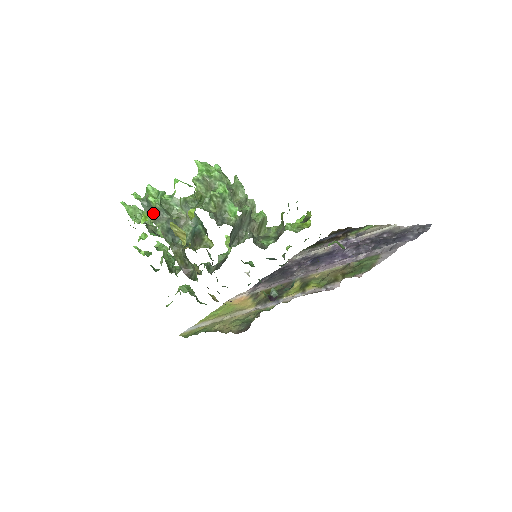
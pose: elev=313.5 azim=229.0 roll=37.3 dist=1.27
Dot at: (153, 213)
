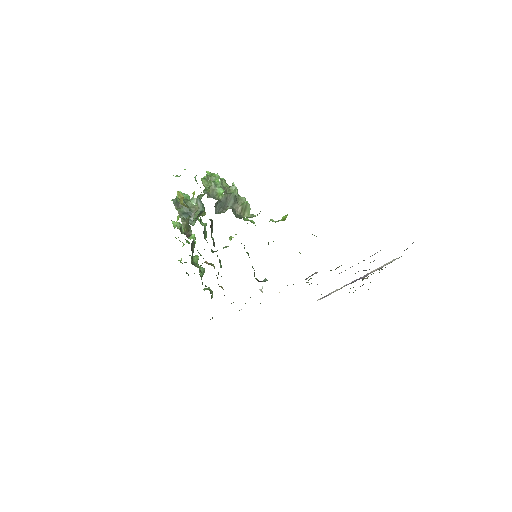
Dot at: (177, 204)
